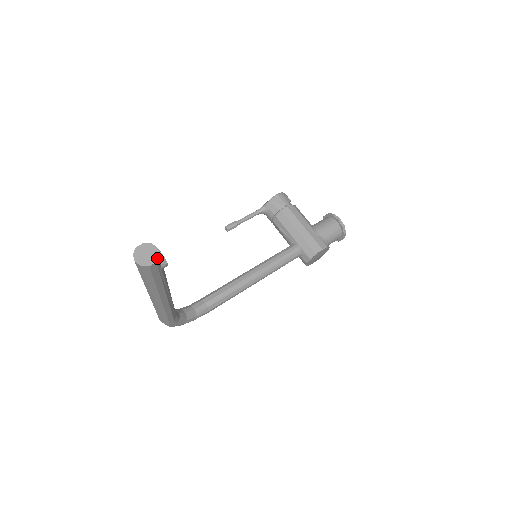
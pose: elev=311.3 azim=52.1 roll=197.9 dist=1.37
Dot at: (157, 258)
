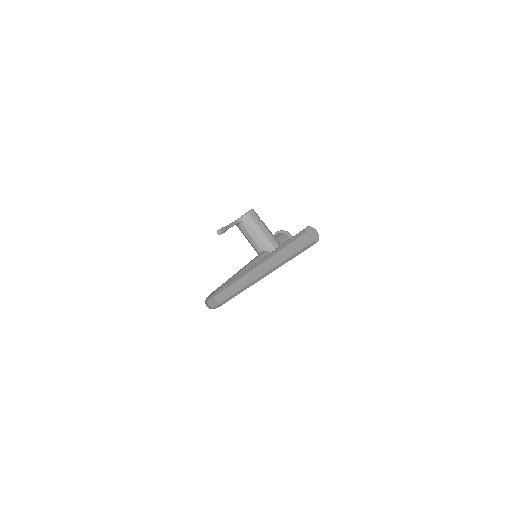
Dot at: occluded
